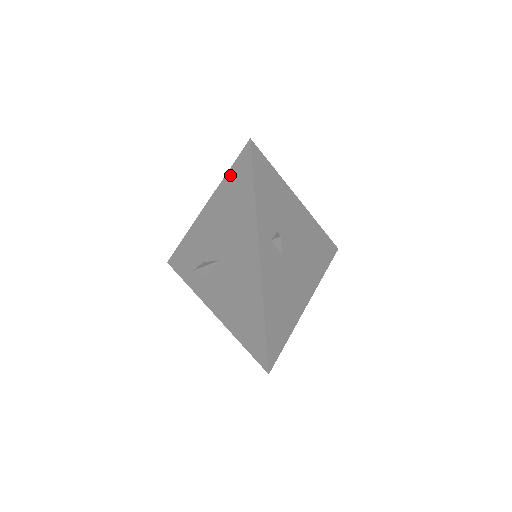
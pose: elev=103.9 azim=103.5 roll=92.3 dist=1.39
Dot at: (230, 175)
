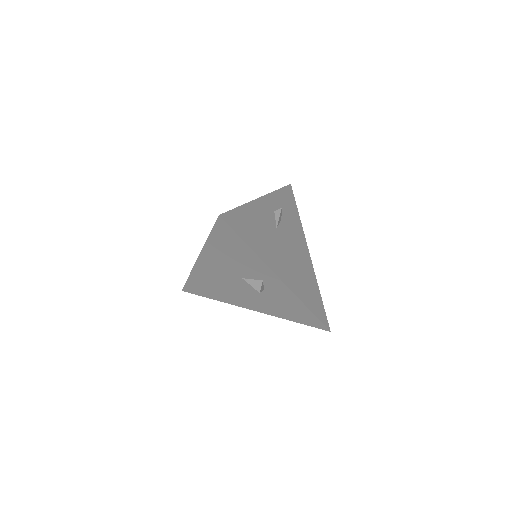
Dot at: occluded
